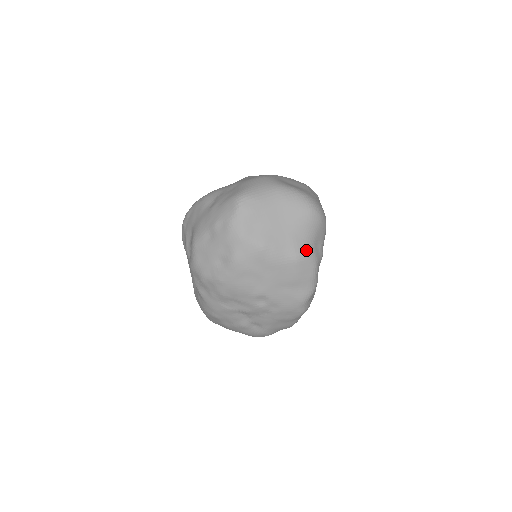
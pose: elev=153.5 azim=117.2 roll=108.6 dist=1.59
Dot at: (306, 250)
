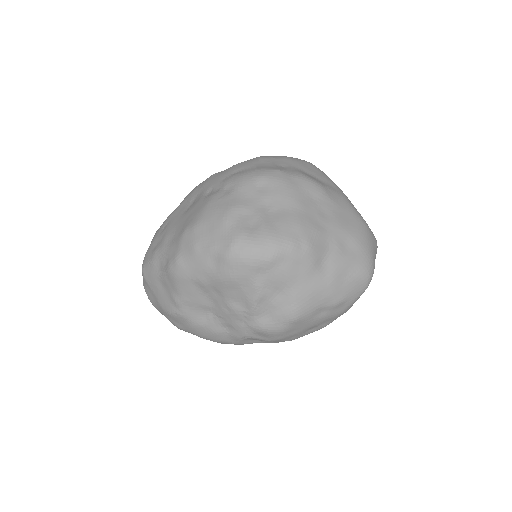
Dot at: occluded
